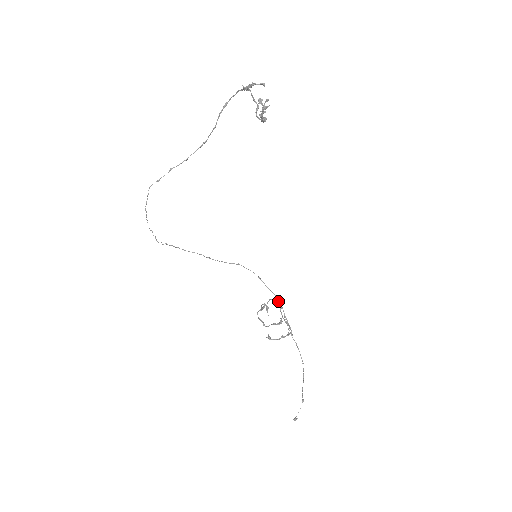
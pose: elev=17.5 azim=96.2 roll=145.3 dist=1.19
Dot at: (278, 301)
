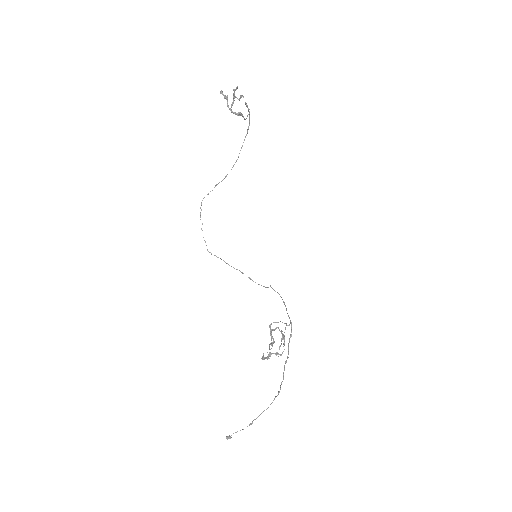
Dot at: (289, 325)
